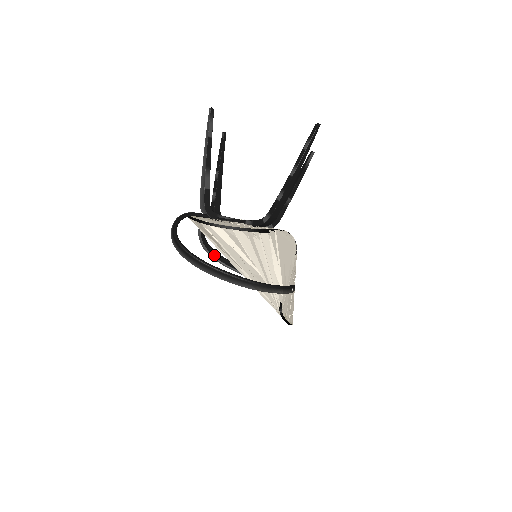
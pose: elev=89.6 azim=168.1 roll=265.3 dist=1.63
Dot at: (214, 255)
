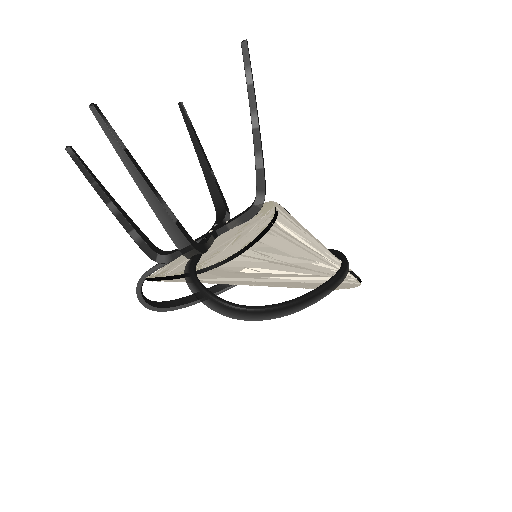
Dot at: (167, 307)
